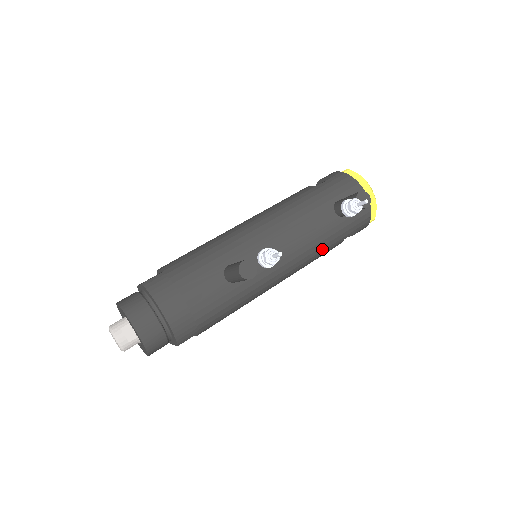
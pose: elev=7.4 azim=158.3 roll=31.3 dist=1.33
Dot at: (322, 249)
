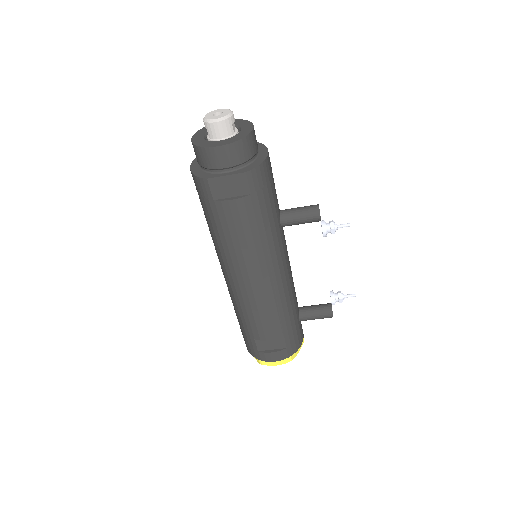
Dot at: (285, 311)
